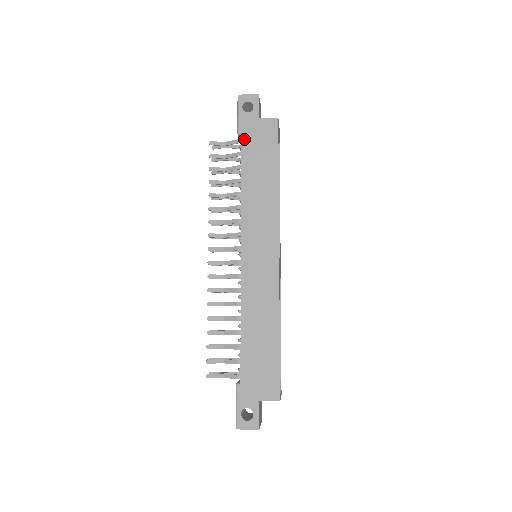
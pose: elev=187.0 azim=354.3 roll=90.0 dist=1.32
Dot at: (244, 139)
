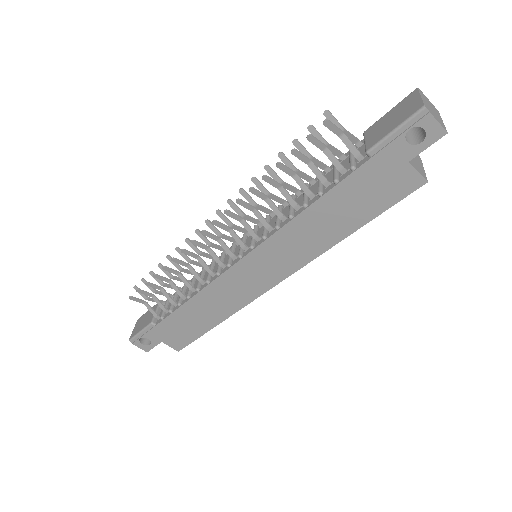
Dot at: (365, 168)
